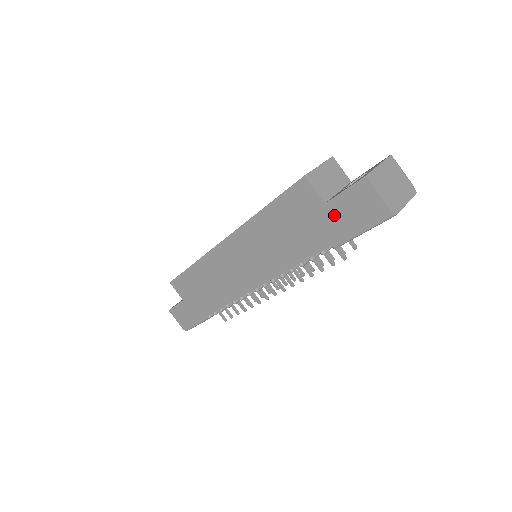
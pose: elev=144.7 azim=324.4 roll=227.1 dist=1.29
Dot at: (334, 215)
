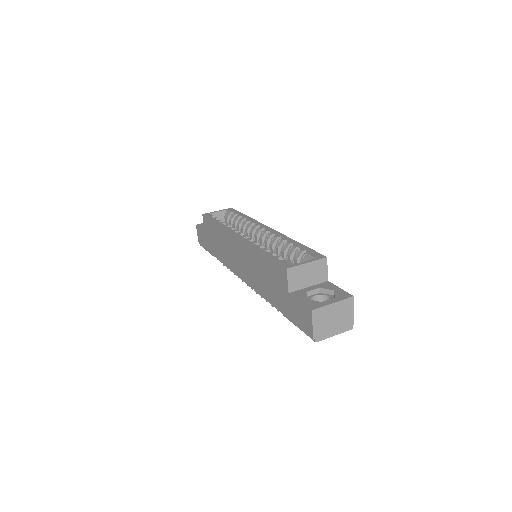
Dot at: (290, 304)
